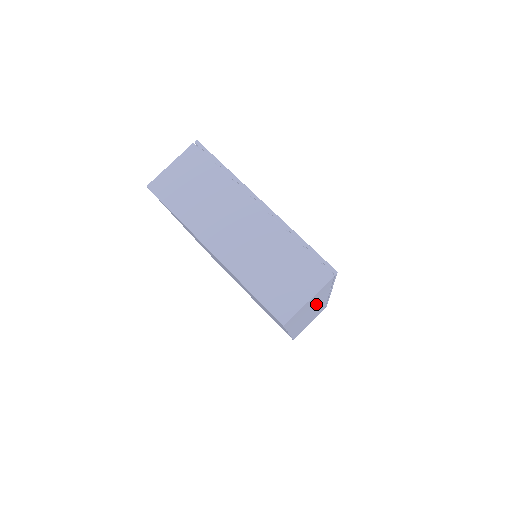
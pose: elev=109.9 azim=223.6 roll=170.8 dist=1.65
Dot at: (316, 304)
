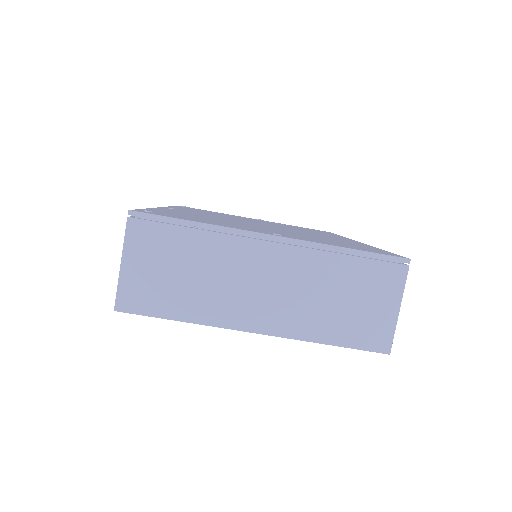
Dot at: occluded
